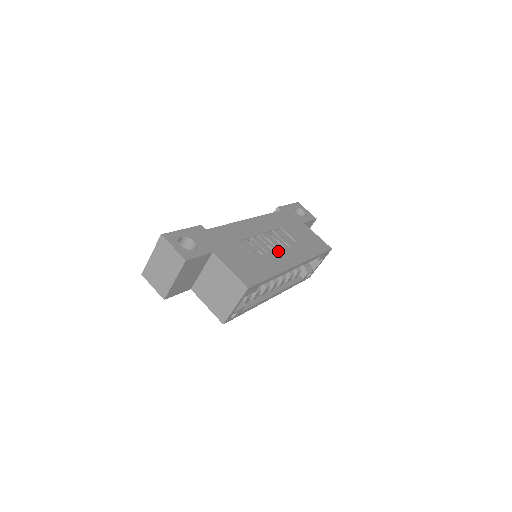
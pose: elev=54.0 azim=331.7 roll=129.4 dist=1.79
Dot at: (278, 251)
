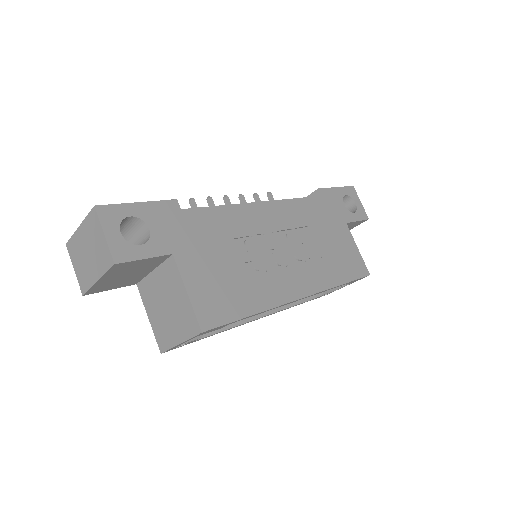
Dot at: (285, 267)
